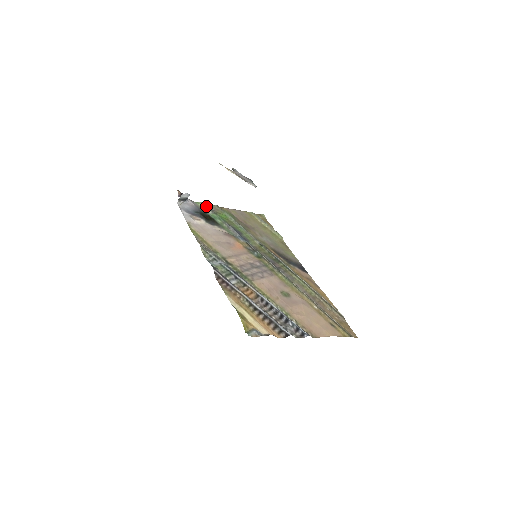
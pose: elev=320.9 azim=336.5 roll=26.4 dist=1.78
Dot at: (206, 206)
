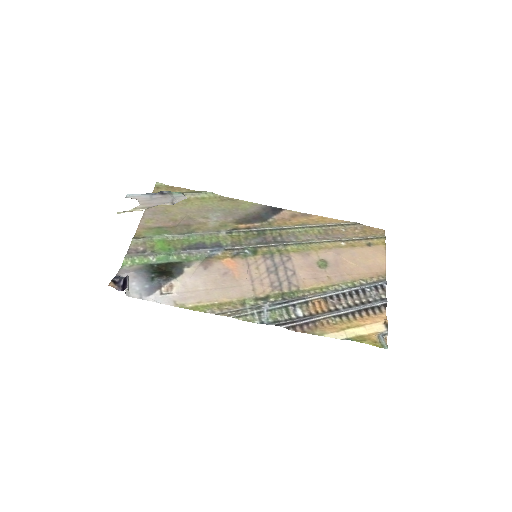
Dot at: (136, 256)
